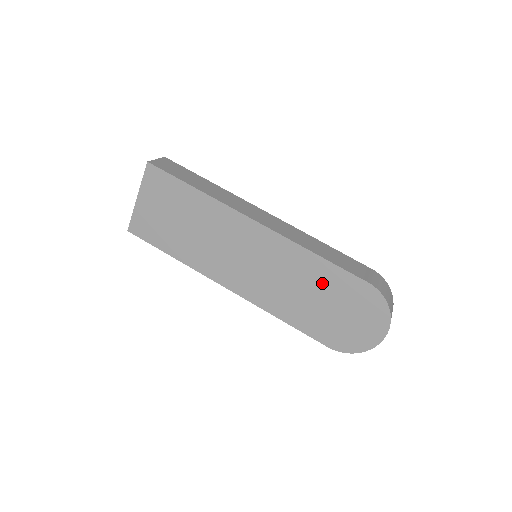
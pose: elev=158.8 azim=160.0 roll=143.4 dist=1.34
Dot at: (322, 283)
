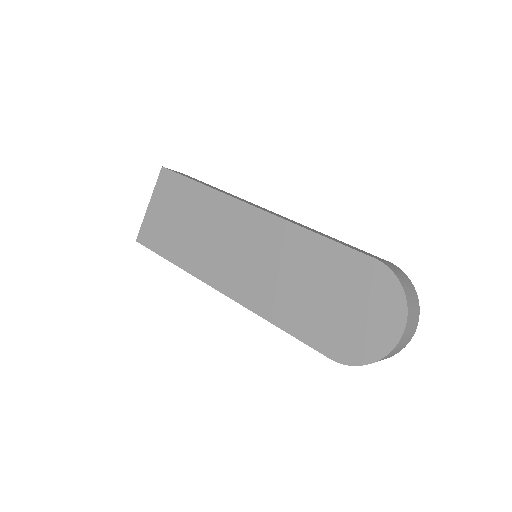
Dot at: (321, 268)
